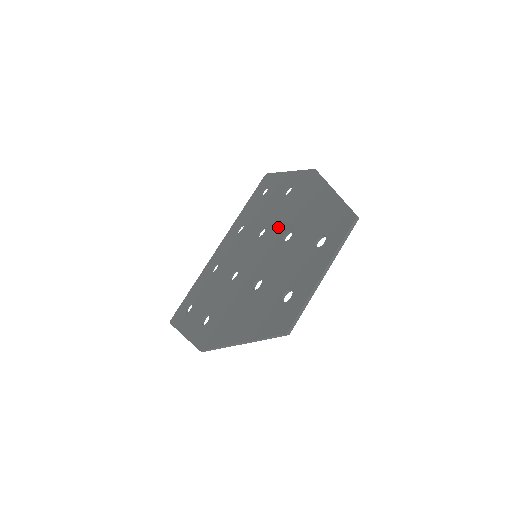
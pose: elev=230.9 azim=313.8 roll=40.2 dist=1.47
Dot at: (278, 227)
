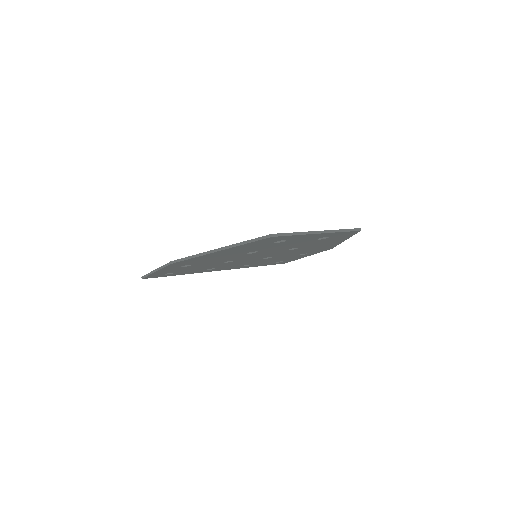
Dot at: occluded
